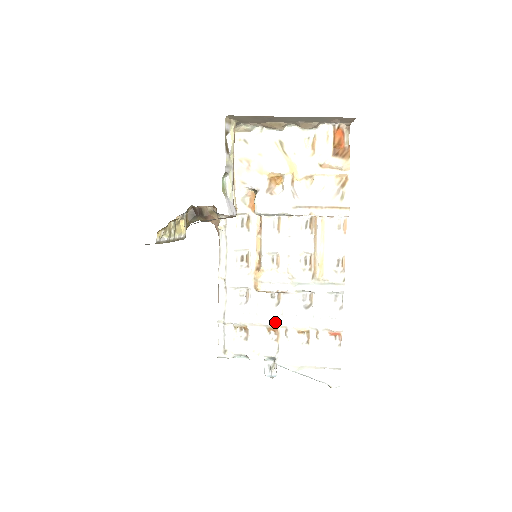
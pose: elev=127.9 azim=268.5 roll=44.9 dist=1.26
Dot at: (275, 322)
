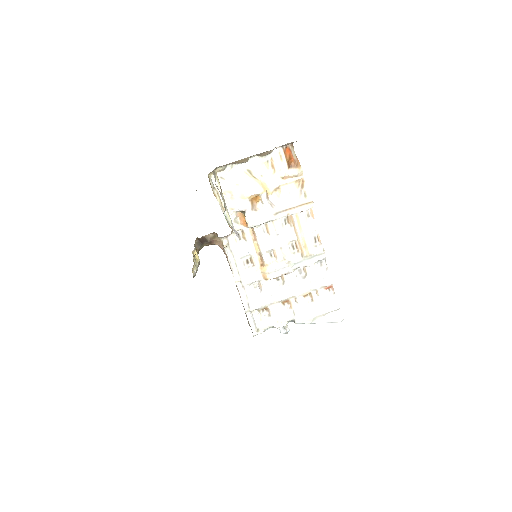
Dot at: (286, 296)
